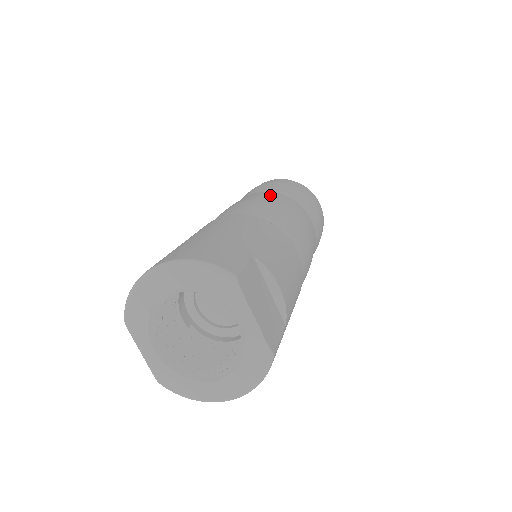
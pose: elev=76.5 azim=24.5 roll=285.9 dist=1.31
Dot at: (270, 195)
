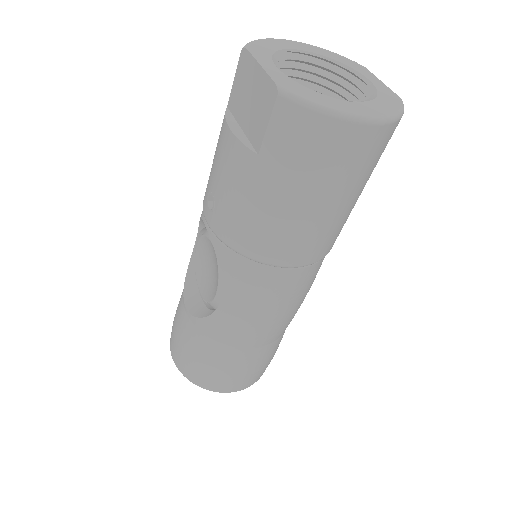
Dot at: occluded
